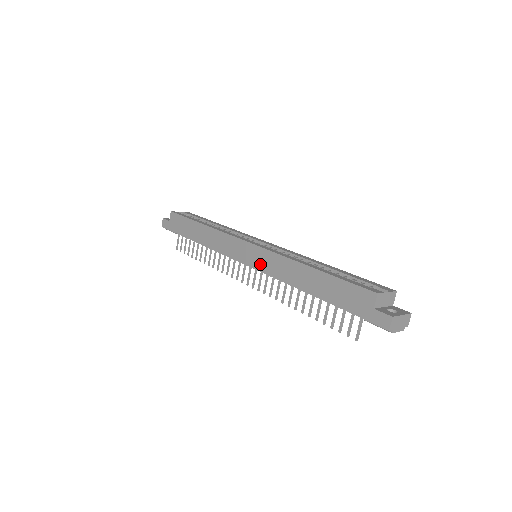
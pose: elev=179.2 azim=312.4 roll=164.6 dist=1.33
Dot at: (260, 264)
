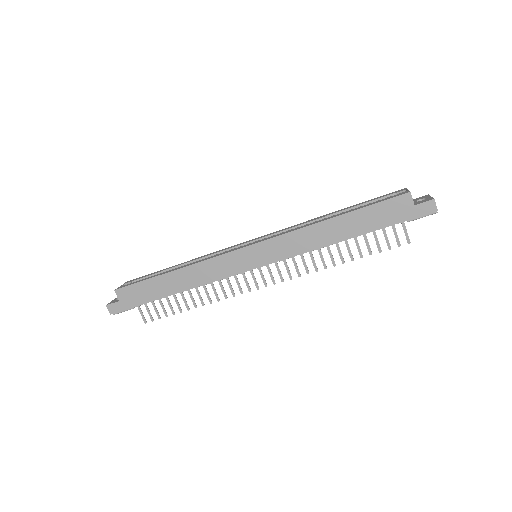
Dot at: (275, 255)
